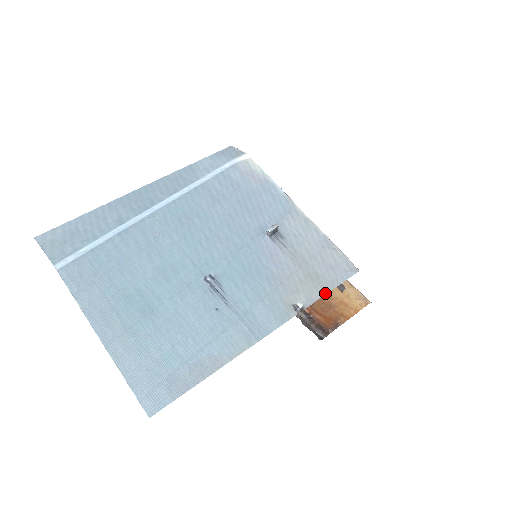
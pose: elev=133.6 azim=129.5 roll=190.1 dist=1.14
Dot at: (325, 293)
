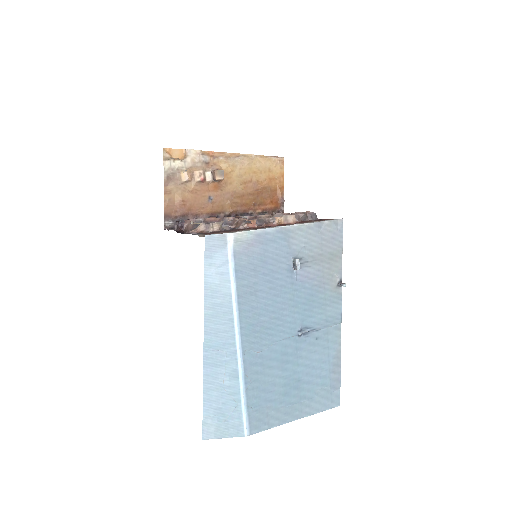
Dot at: occluded
